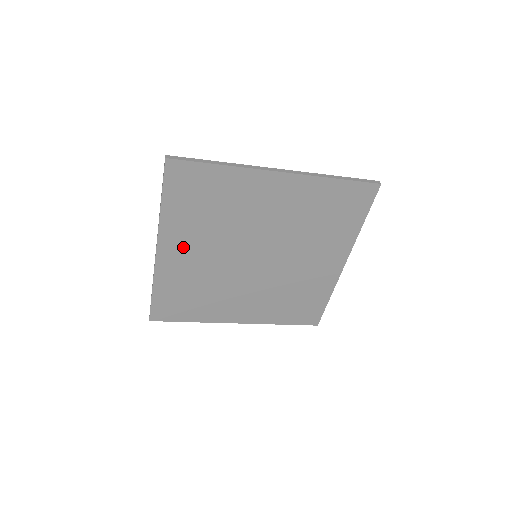
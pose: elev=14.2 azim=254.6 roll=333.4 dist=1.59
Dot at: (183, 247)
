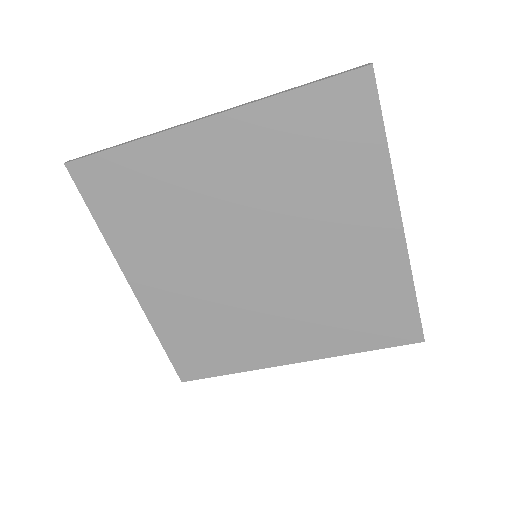
Dot at: (156, 272)
